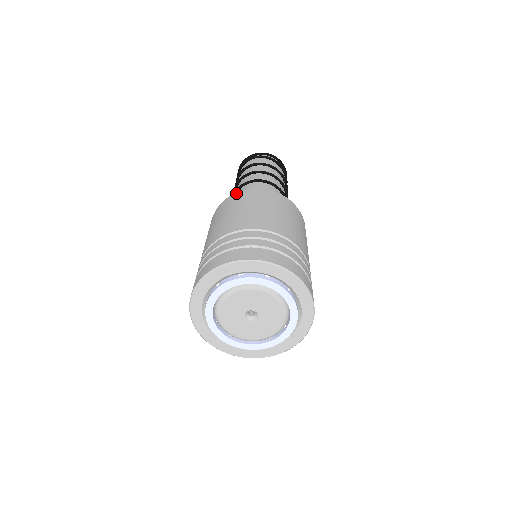
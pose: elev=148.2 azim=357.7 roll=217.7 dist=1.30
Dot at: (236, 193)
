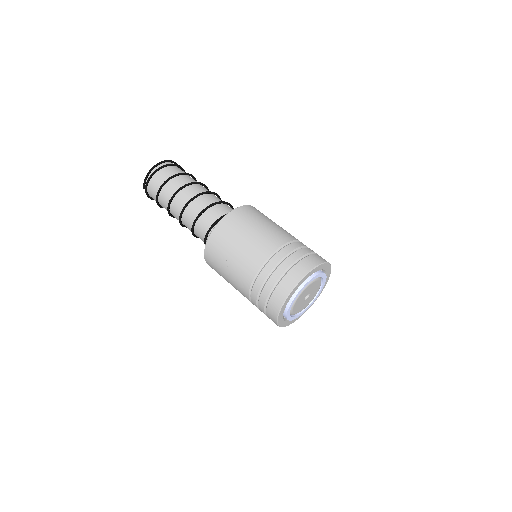
Dot at: (235, 210)
